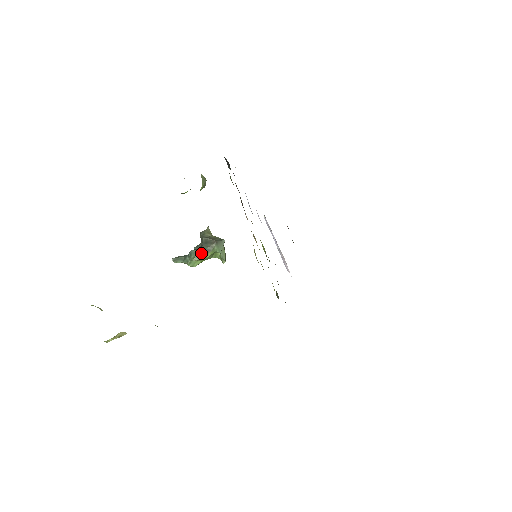
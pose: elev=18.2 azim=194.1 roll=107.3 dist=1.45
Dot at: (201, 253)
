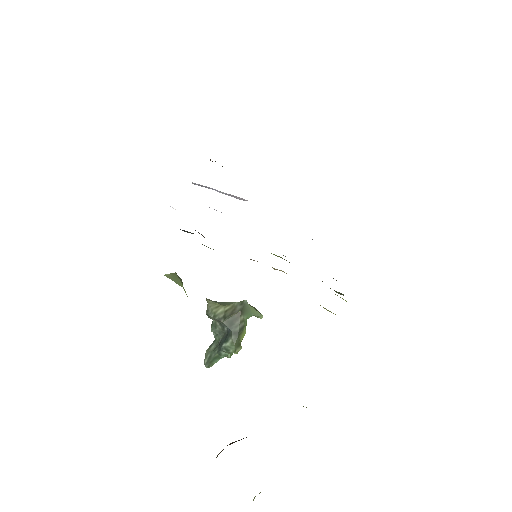
Dot at: (238, 340)
